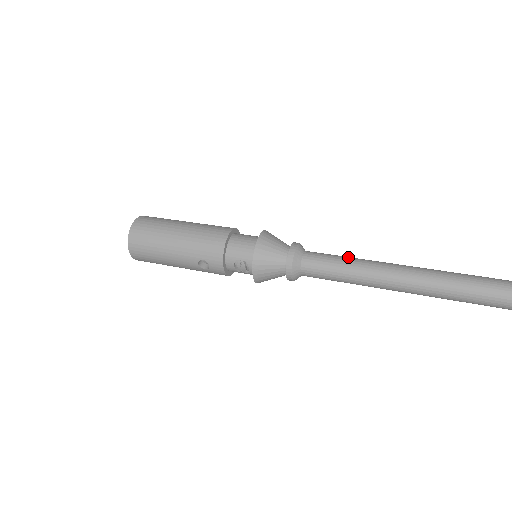
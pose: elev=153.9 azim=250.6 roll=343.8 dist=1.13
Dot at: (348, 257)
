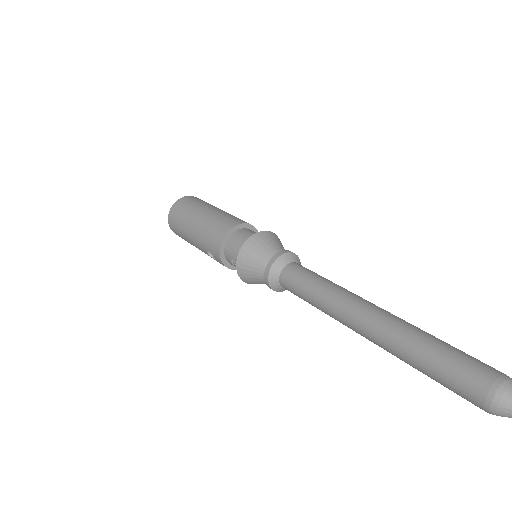
Dot at: (325, 281)
